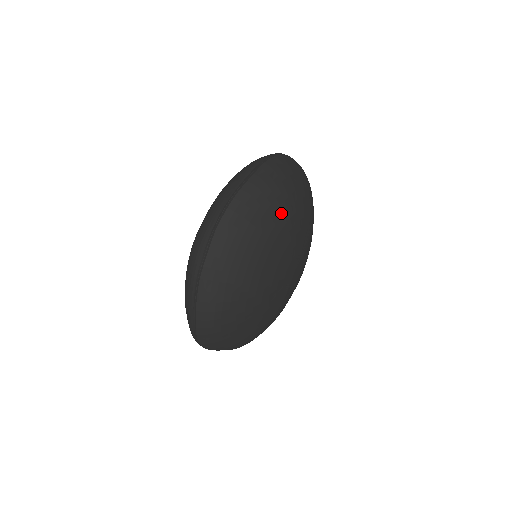
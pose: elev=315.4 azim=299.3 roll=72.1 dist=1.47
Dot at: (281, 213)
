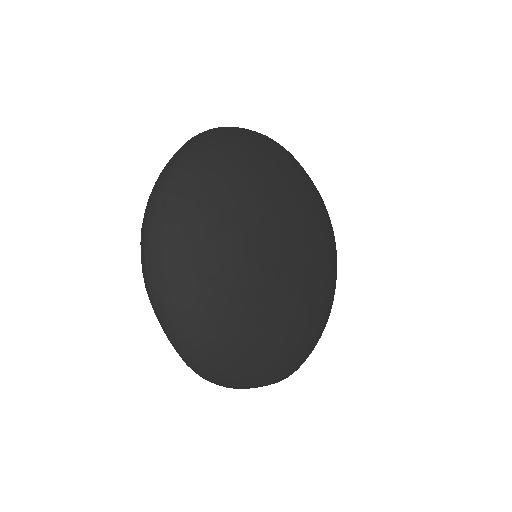
Dot at: (231, 177)
